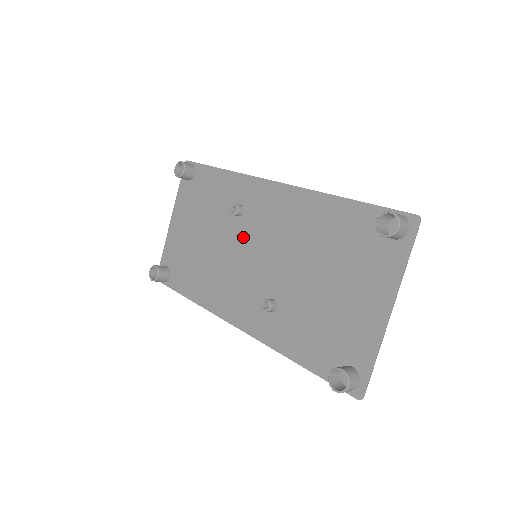
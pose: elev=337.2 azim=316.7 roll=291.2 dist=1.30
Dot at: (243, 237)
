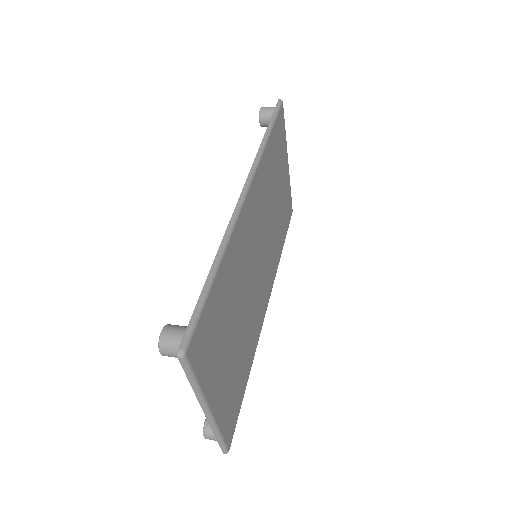
Dot at: occluded
